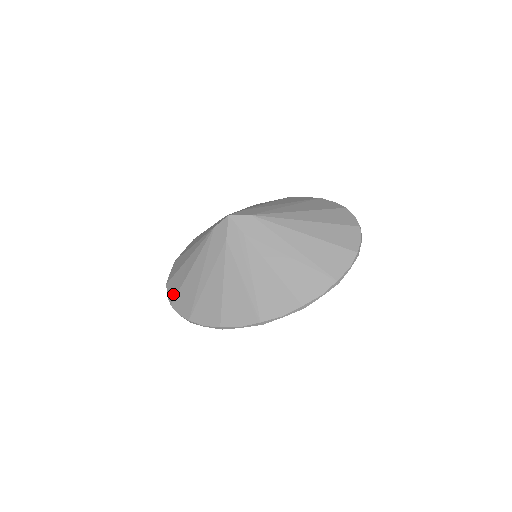
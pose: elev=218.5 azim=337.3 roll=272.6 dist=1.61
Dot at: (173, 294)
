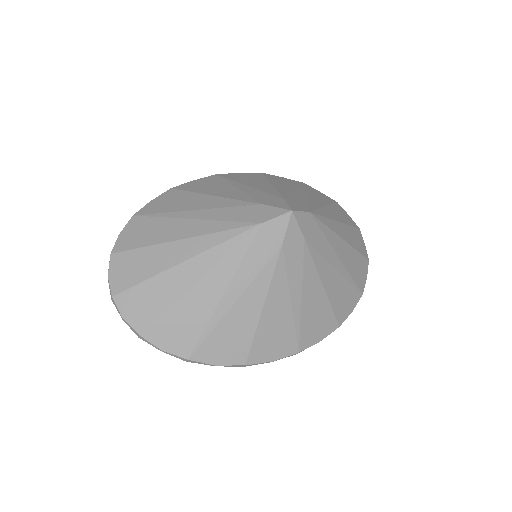
Dot at: (145, 317)
